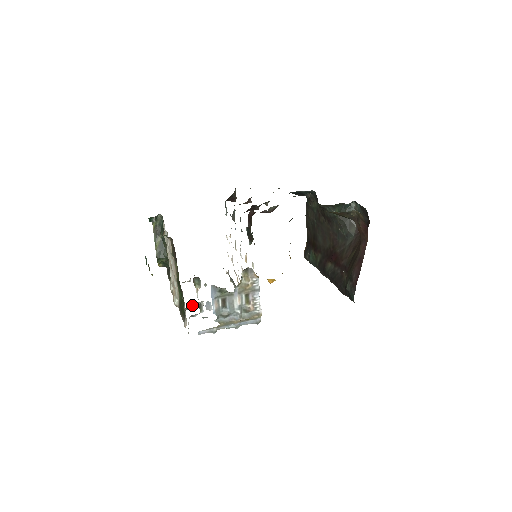
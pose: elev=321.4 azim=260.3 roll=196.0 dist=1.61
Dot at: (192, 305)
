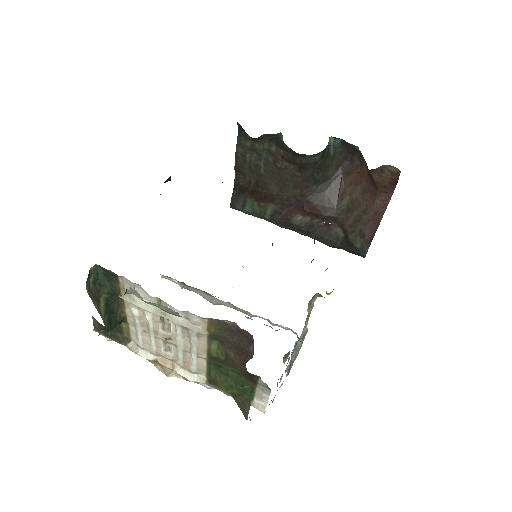
Dot at: occluded
